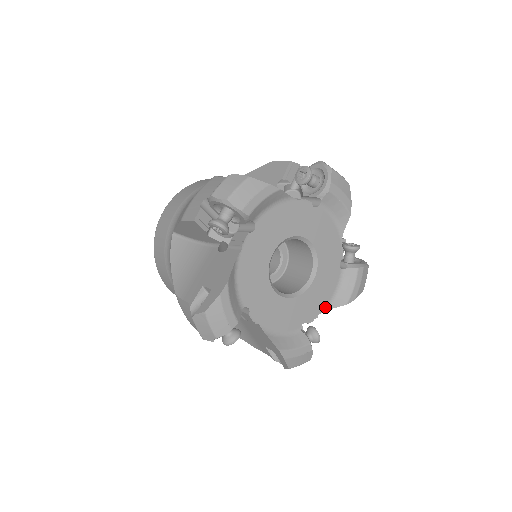
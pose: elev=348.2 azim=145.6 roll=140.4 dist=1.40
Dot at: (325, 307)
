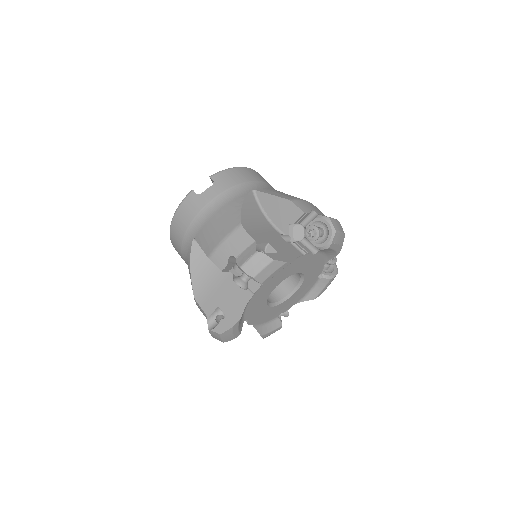
Dot at: (324, 262)
